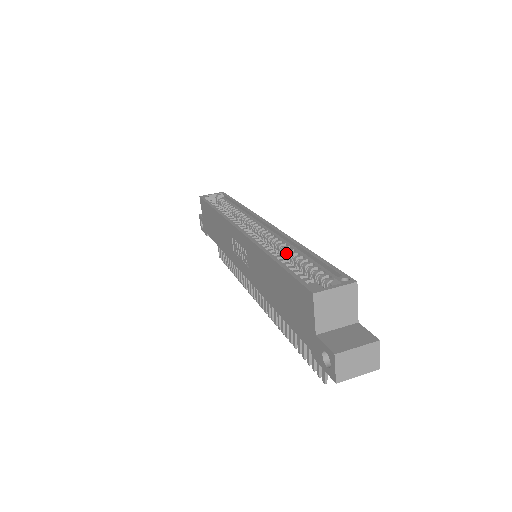
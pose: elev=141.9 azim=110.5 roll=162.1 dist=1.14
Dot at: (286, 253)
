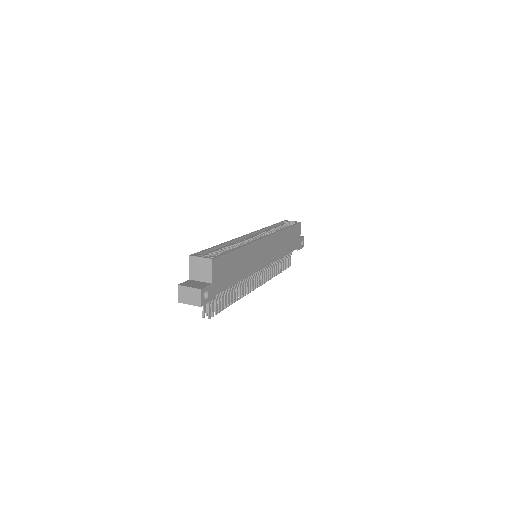
Dot at: occluded
